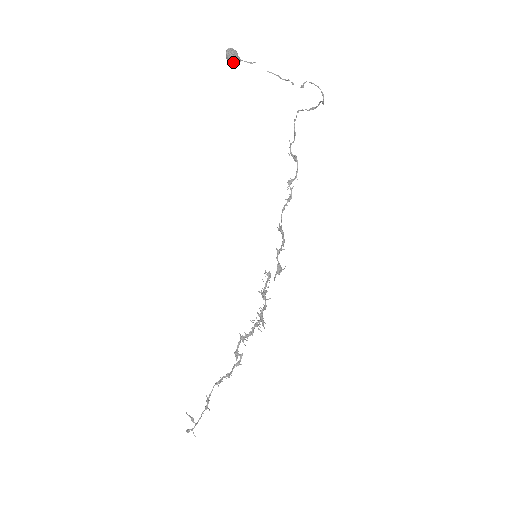
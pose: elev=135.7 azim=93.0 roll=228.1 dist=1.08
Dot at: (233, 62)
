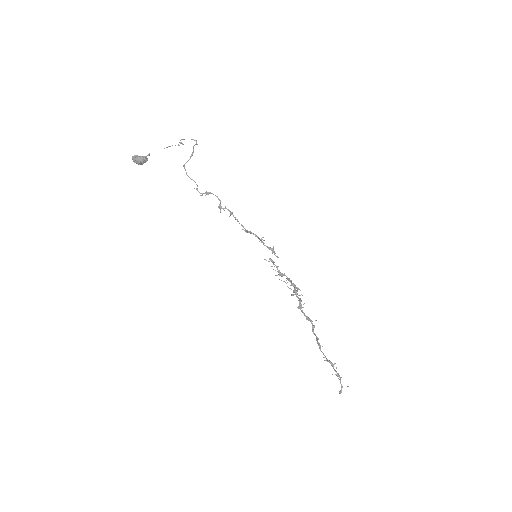
Dot at: (145, 160)
